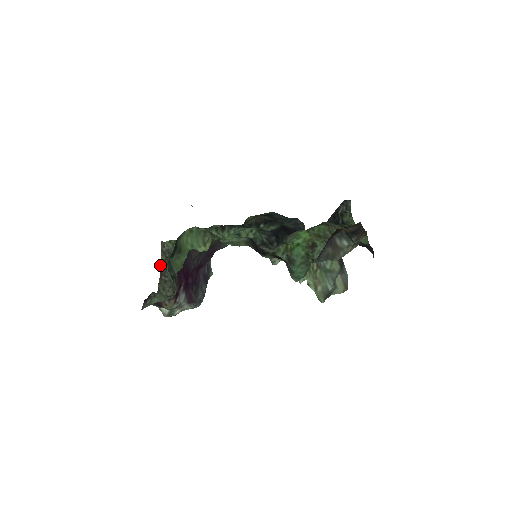
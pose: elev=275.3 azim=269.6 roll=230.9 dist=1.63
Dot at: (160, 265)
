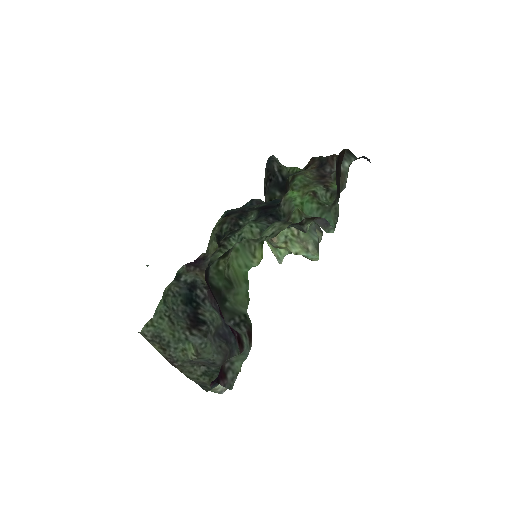
Dot at: (162, 355)
